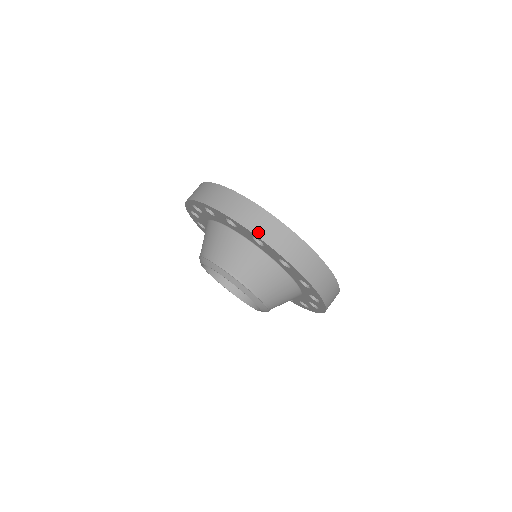
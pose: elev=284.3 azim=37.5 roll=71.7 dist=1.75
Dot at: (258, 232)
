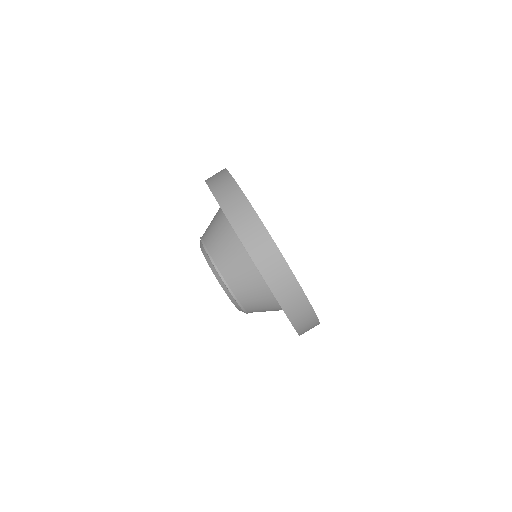
Dot at: (264, 270)
